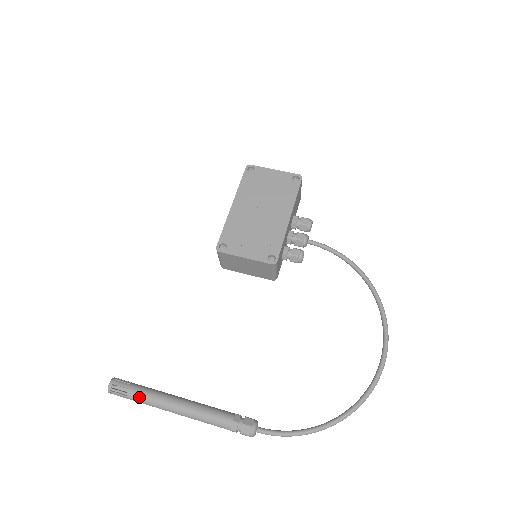
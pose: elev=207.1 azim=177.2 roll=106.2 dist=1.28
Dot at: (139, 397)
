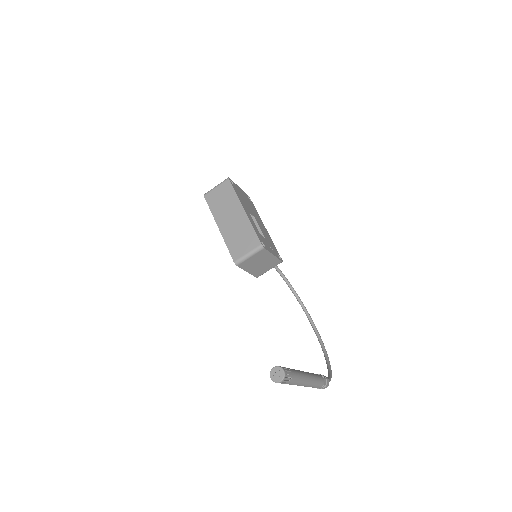
Dot at: (297, 377)
